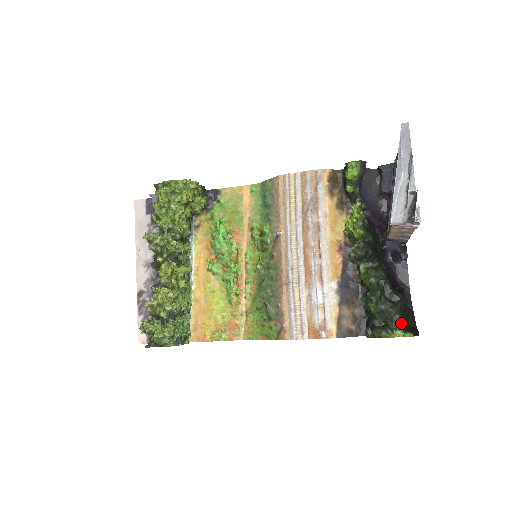
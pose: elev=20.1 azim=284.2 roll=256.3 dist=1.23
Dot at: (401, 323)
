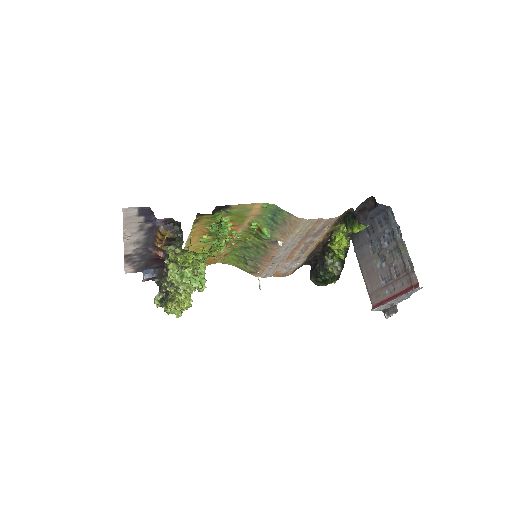
Dot at: occluded
